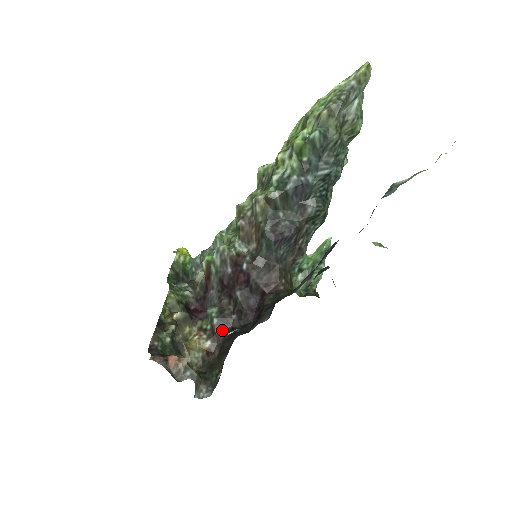
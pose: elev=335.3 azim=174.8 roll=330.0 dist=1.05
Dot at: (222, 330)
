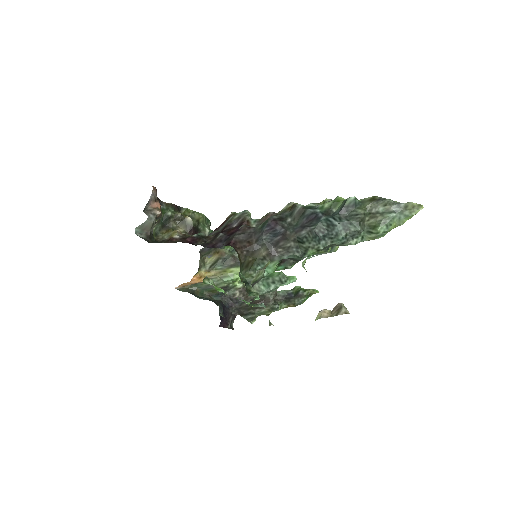
Dot at: (190, 241)
